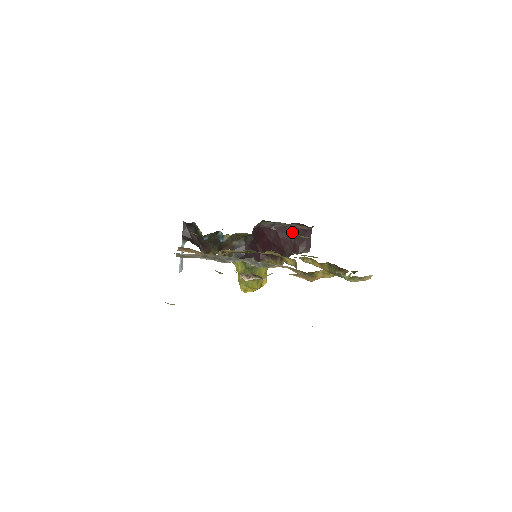
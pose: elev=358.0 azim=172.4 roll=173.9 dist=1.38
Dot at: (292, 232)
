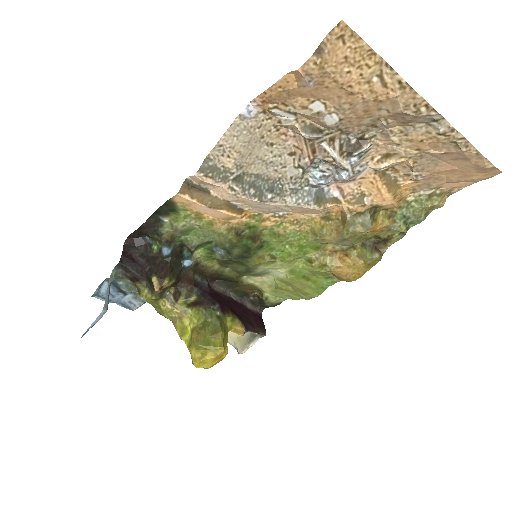
Dot at: (244, 309)
